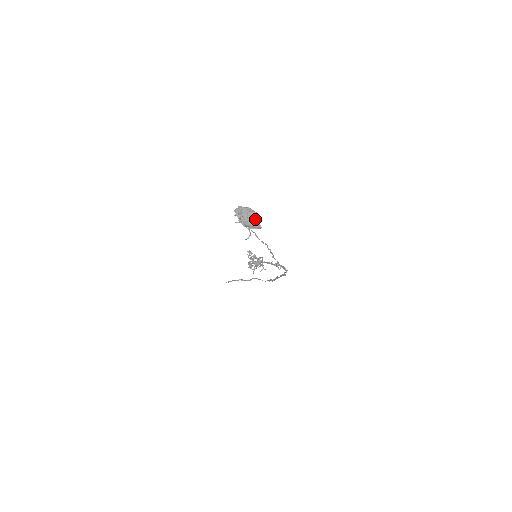
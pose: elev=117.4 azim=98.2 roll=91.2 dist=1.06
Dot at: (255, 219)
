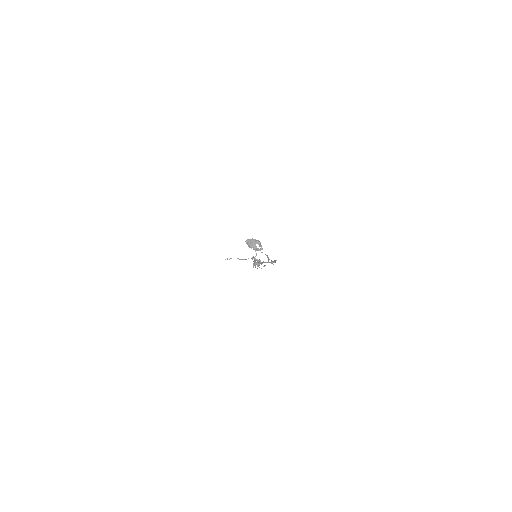
Dot at: (259, 245)
